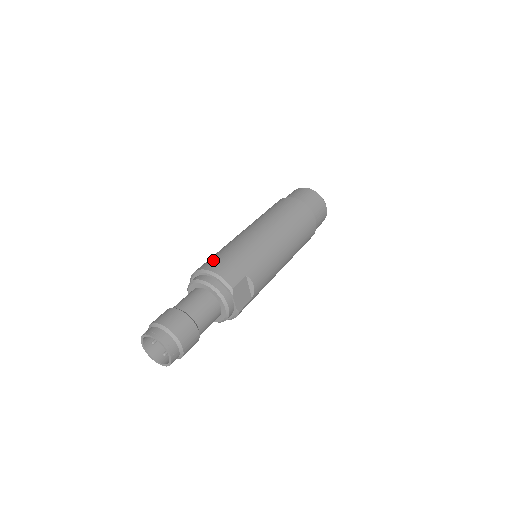
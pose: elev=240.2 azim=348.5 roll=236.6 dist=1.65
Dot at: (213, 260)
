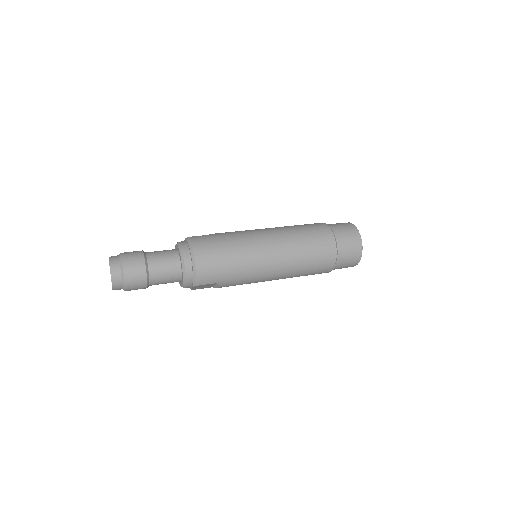
Dot at: (209, 251)
